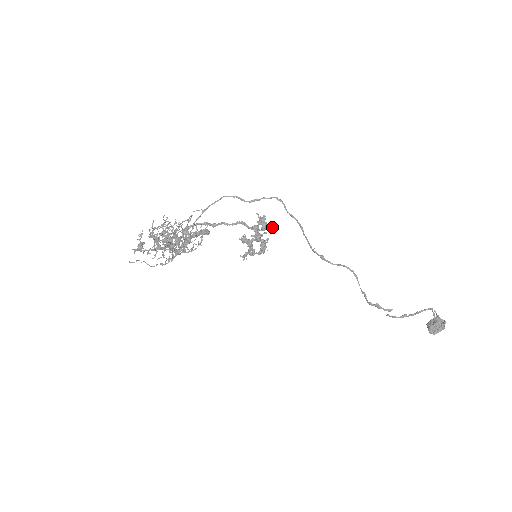
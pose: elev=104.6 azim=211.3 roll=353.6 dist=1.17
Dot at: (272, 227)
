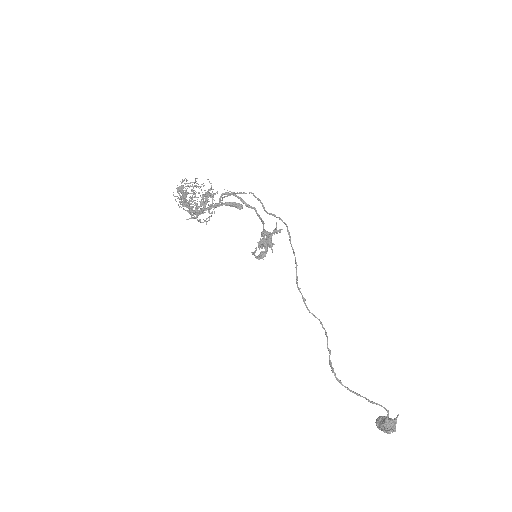
Dot at: (271, 247)
